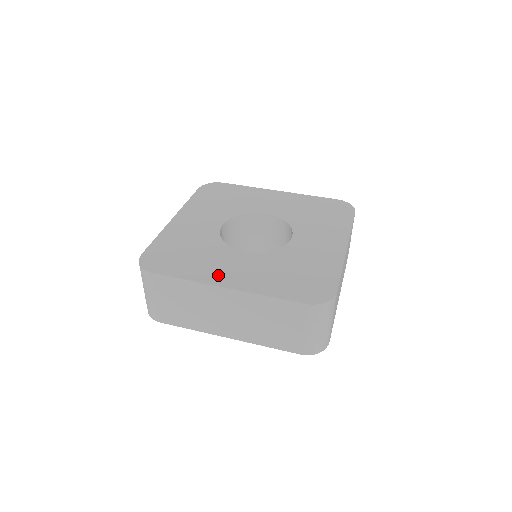
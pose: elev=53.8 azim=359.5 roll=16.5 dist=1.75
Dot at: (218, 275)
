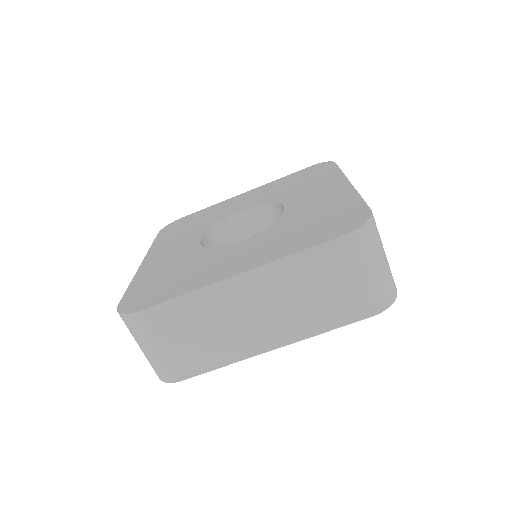
Dot at: (221, 271)
